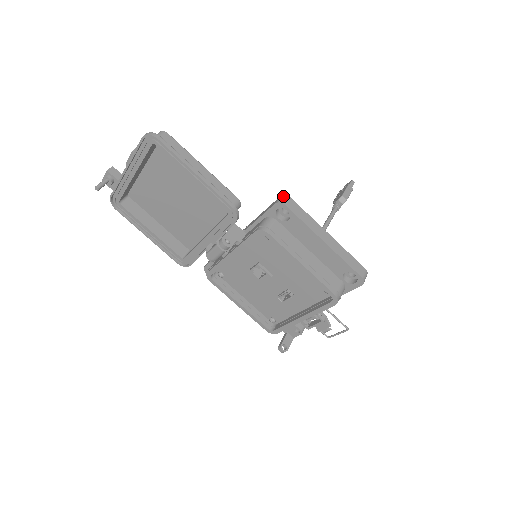
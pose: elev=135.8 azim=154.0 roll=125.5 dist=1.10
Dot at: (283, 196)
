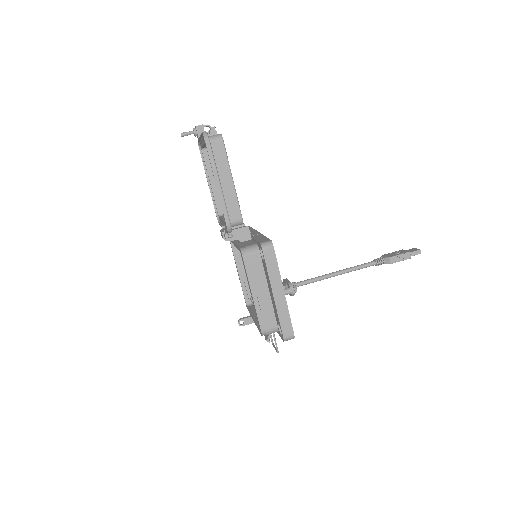
Dot at: (270, 242)
